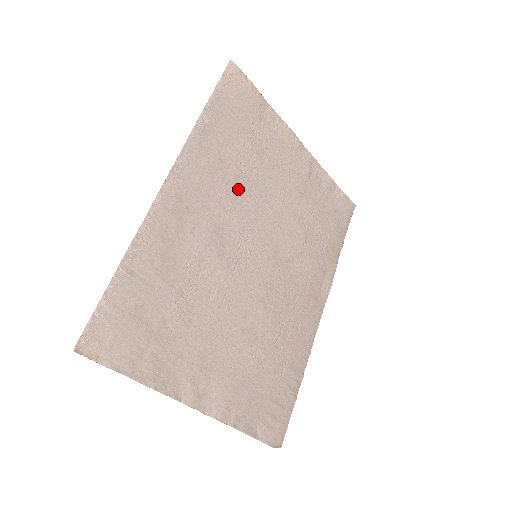
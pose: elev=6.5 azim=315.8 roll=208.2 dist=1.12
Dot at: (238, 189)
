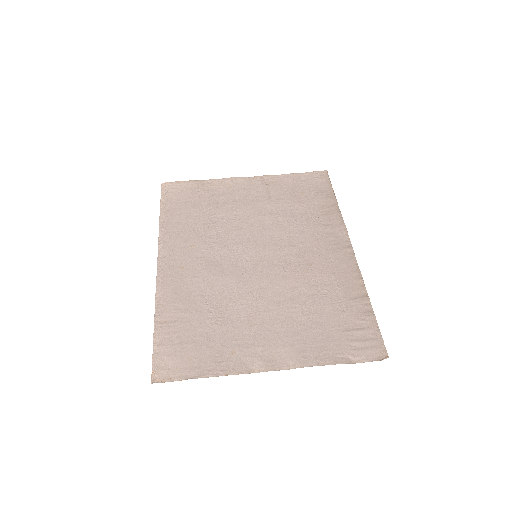
Dot at: (213, 233)
